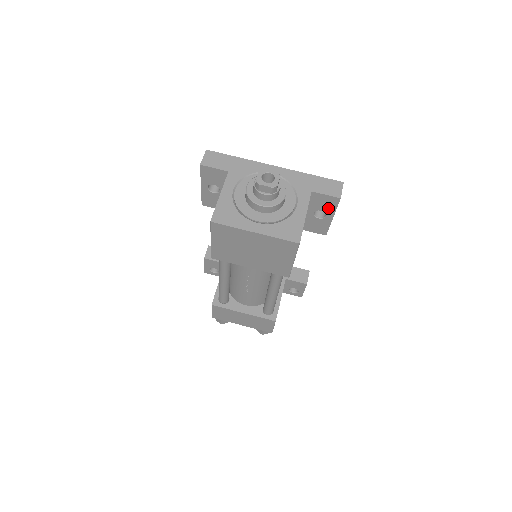
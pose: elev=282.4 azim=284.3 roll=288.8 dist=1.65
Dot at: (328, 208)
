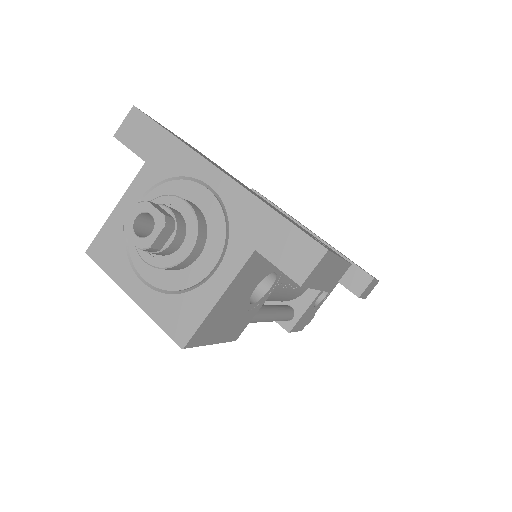
Dot at: occluded
